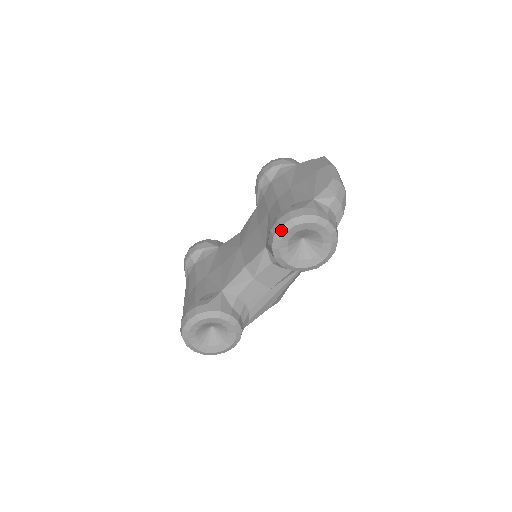
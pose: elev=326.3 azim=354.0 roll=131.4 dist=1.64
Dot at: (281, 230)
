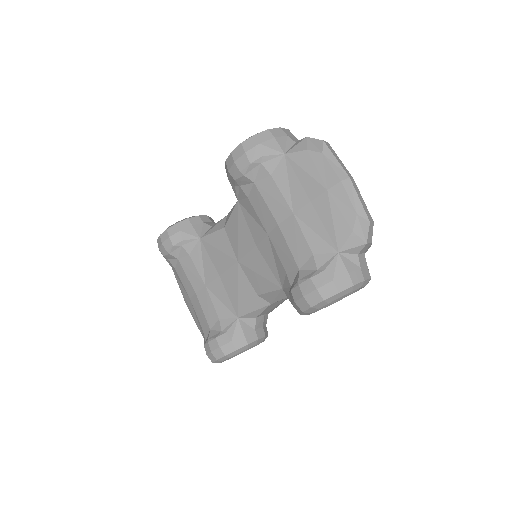
Dot at: (312, 309)
